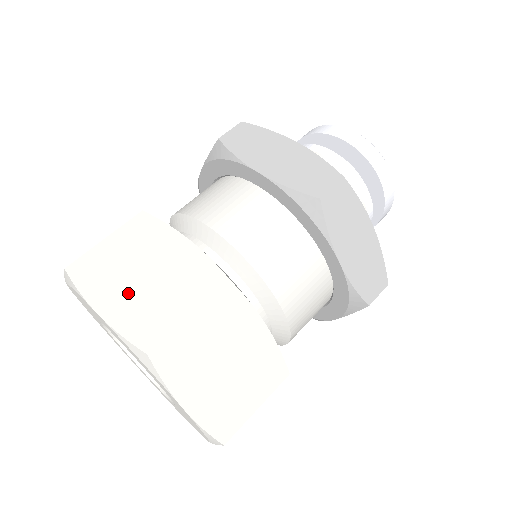
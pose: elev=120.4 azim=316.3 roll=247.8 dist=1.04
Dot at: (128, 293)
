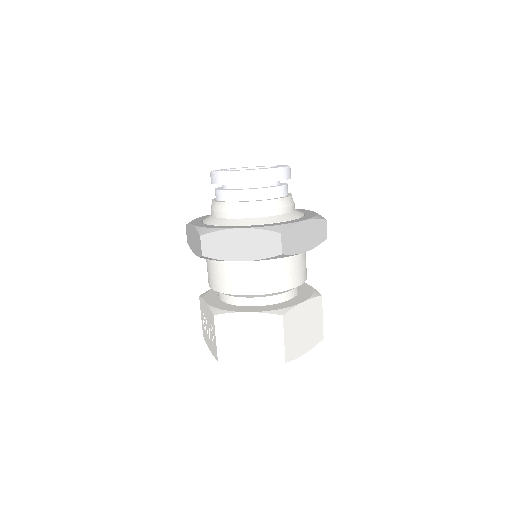
Dot at: (253, 350)
